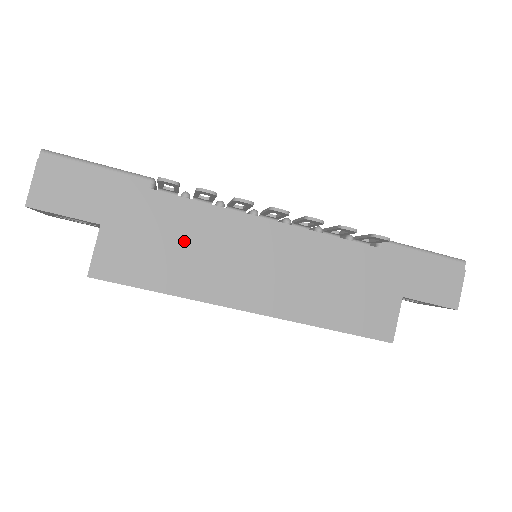
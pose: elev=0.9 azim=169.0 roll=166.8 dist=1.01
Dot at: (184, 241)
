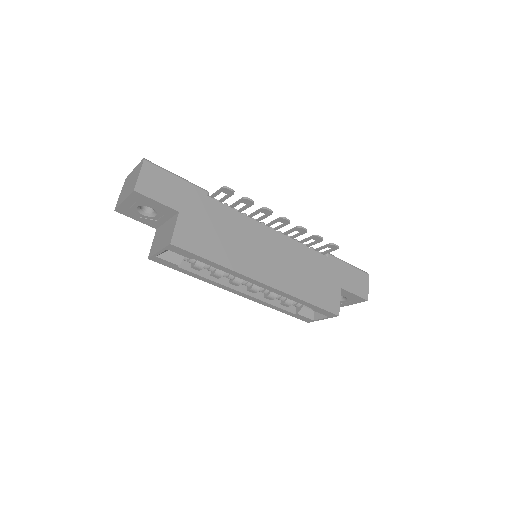
Dot at: (227, 232)
